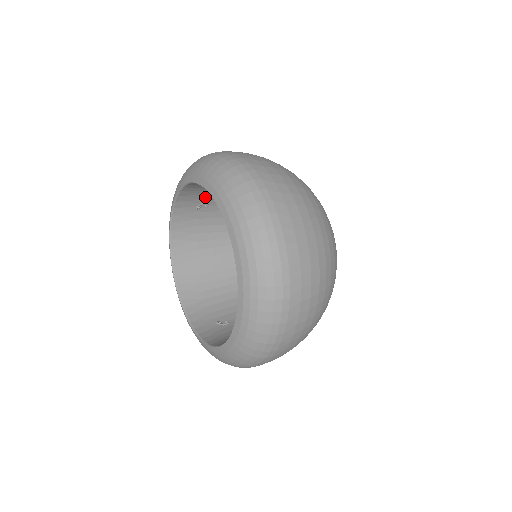
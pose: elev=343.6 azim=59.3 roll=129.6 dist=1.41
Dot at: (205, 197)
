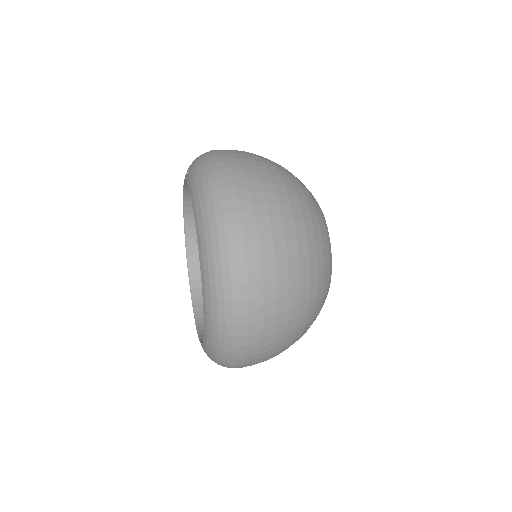
Dot at: occluded
